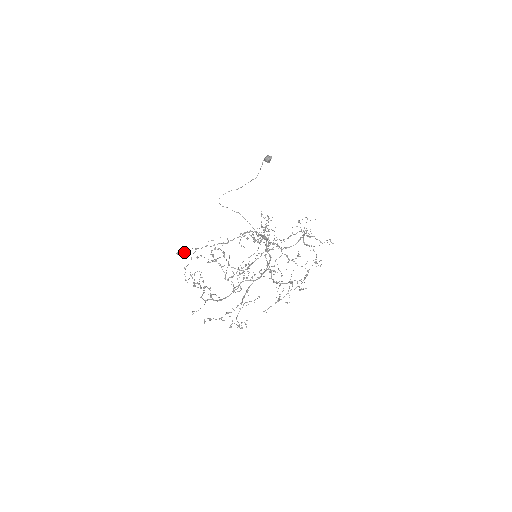
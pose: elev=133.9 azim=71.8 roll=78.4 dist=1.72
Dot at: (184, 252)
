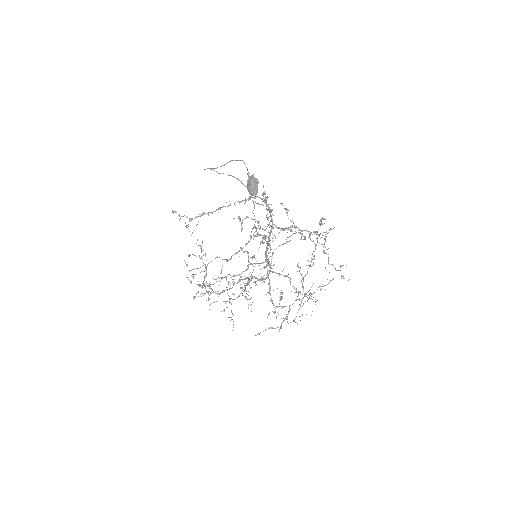
Dot at: (179, 219)
